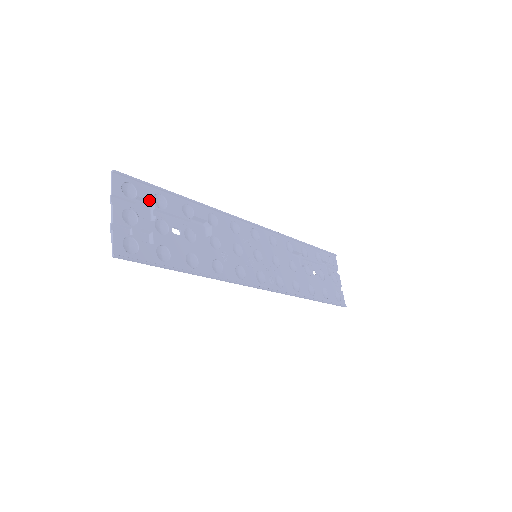
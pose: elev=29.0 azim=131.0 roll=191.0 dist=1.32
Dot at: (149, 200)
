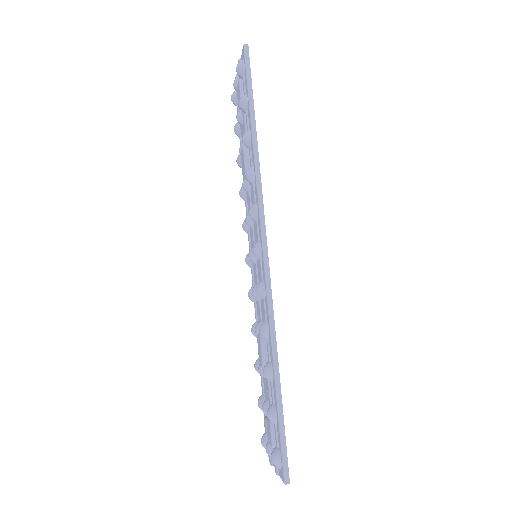
Dot at: occluded
